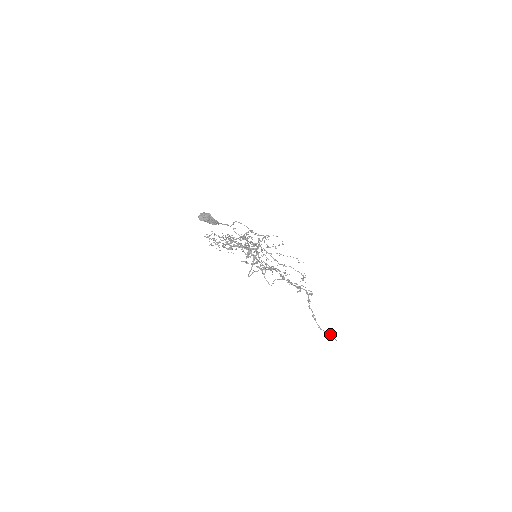
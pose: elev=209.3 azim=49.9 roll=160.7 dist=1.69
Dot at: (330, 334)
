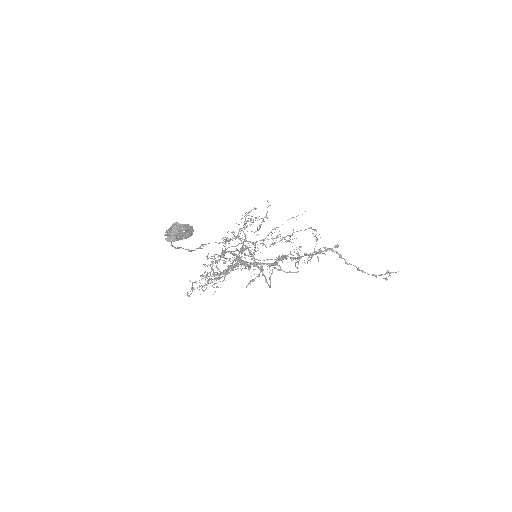
Dot at: (387, 273)
